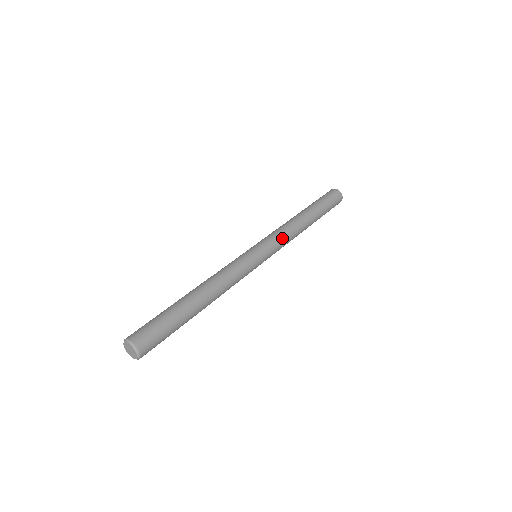
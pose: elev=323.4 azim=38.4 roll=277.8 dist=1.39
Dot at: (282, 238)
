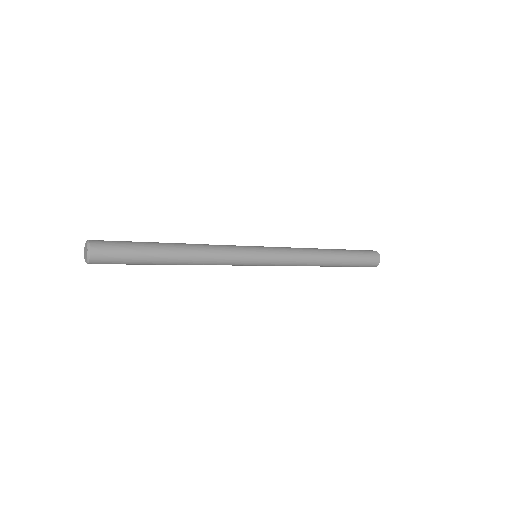
Dot at: (290, 259)
